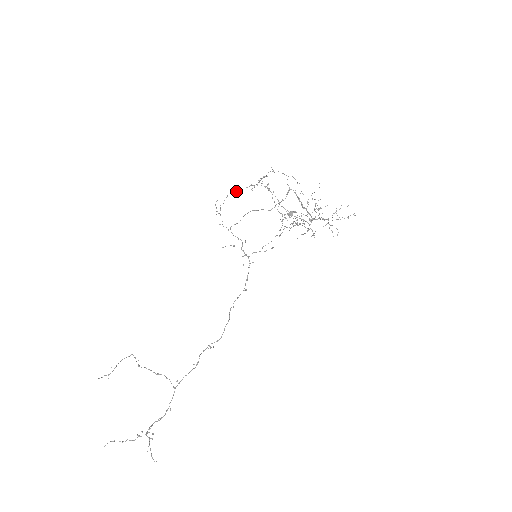
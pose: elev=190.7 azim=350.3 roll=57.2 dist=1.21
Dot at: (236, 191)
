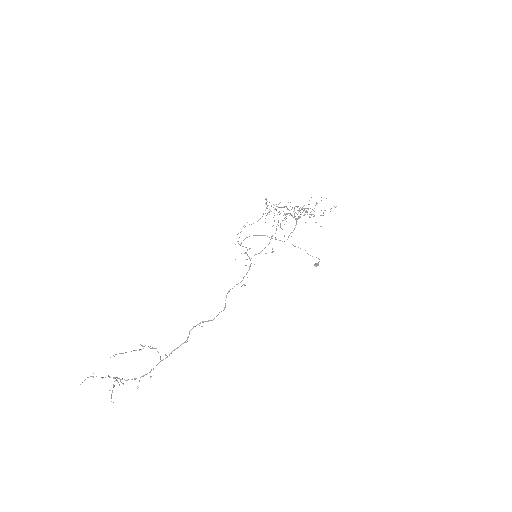
Dot at: (253, 223)
